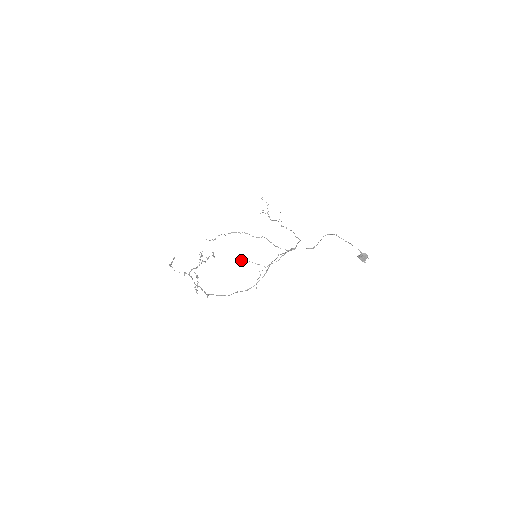
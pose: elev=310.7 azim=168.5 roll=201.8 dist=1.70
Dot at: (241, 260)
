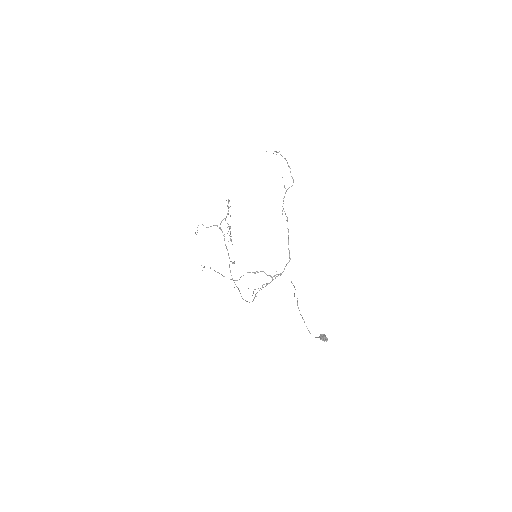
Dot at: occluded
